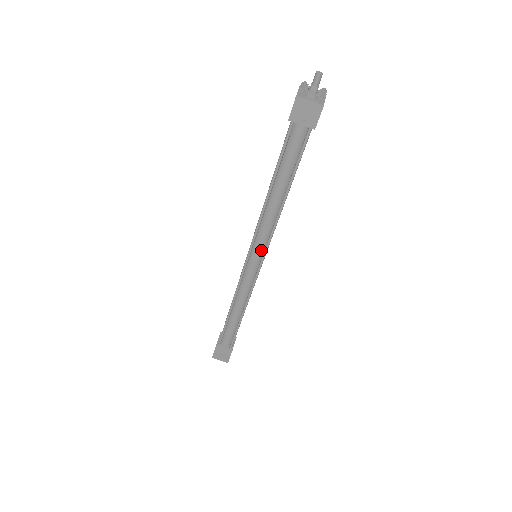
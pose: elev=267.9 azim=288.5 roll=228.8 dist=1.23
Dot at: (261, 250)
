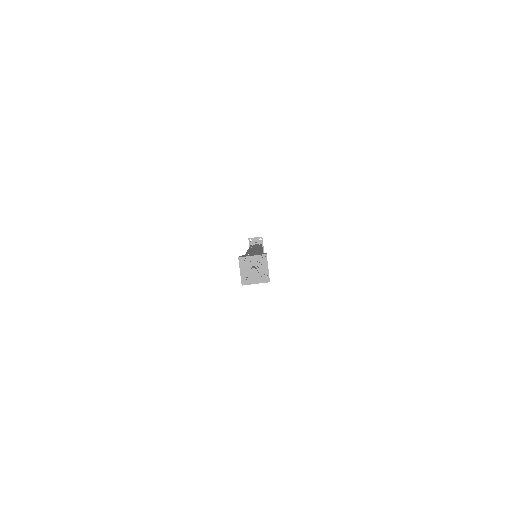
Dot at: occluded
